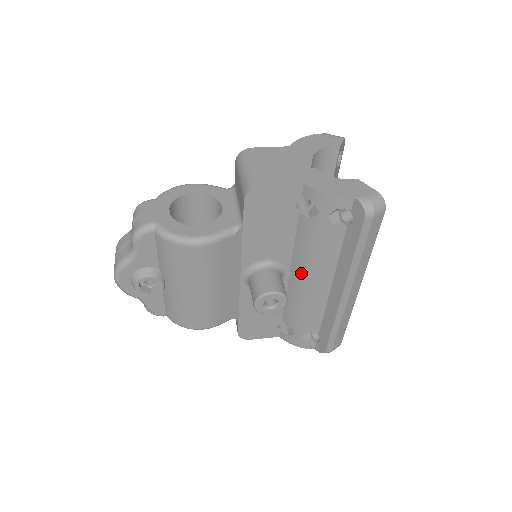
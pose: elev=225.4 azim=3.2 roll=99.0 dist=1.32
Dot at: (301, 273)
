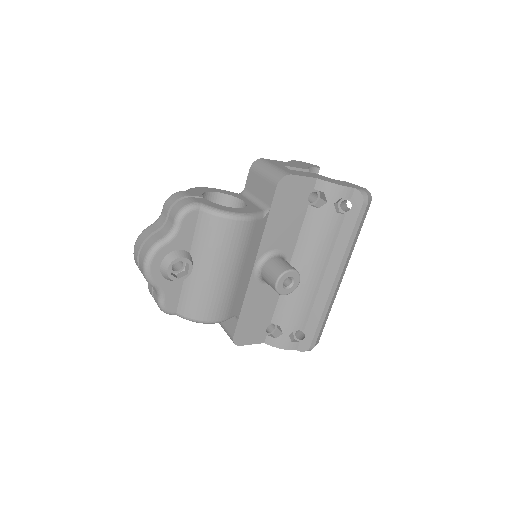
Dot at: (301, 263)
